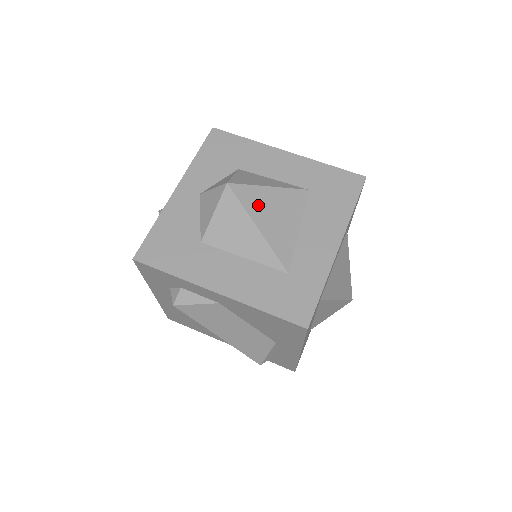
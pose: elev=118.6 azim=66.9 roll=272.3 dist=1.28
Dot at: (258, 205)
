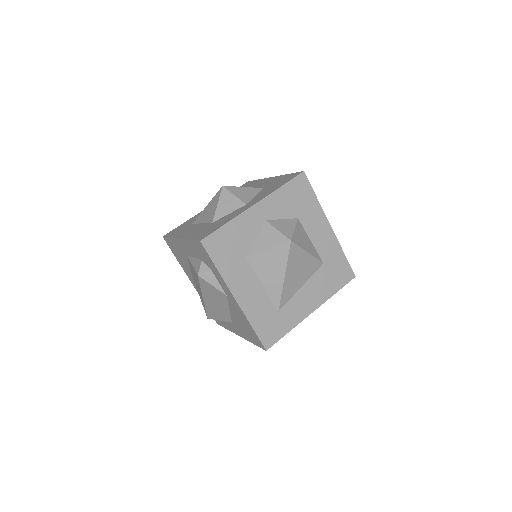
Dot at: (295, 262)
